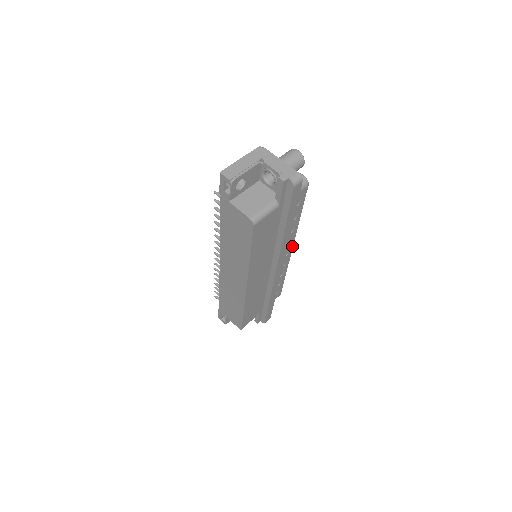
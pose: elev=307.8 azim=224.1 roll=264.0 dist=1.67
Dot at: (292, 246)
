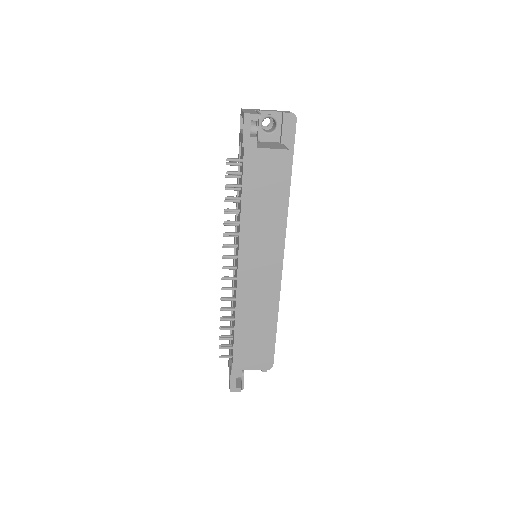
Dot at: occluded
